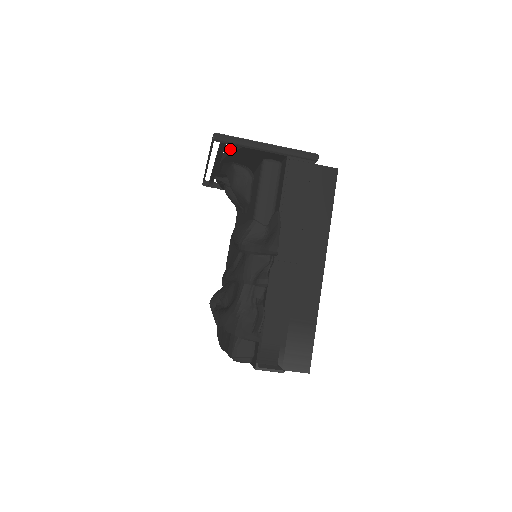
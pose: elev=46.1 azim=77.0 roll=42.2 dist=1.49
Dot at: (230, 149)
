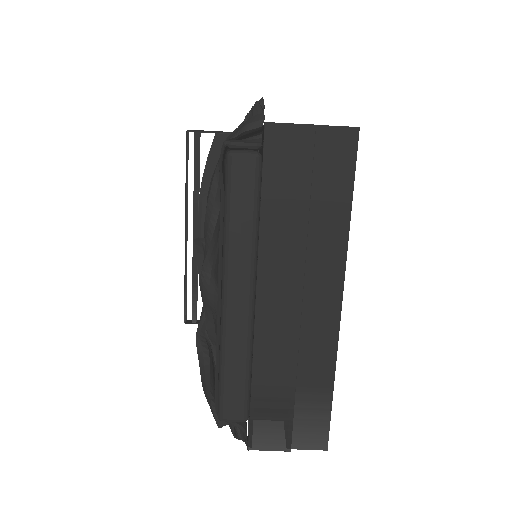
Dot at: (206, 164)
